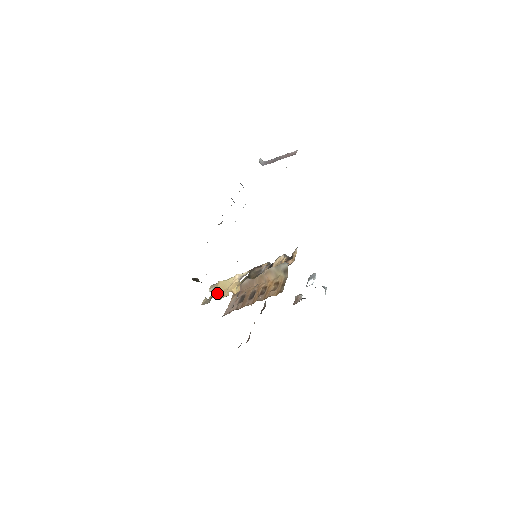
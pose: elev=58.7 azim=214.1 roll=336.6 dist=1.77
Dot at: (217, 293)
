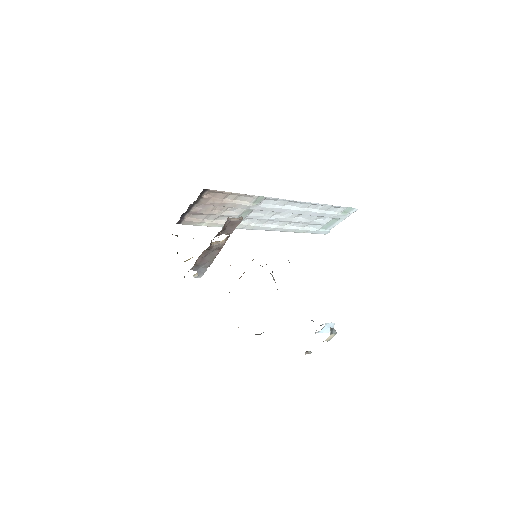
Dot at: occluded
